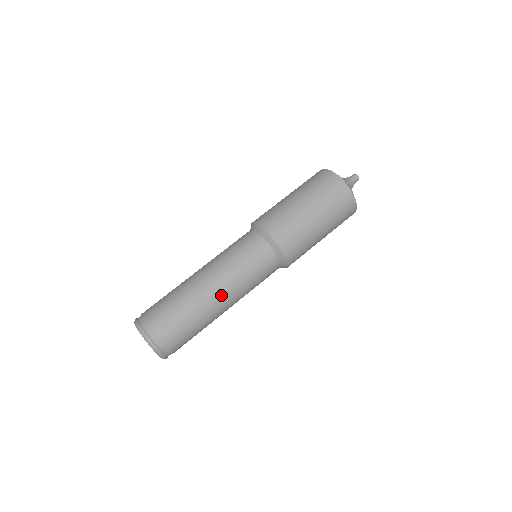
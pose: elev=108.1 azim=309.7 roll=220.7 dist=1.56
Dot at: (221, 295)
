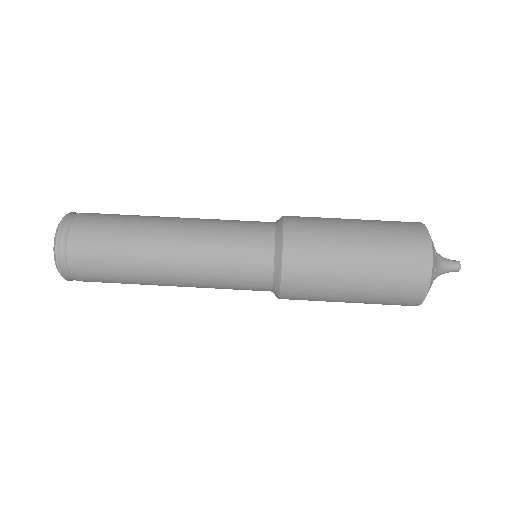
Dot at: (172, 269)
